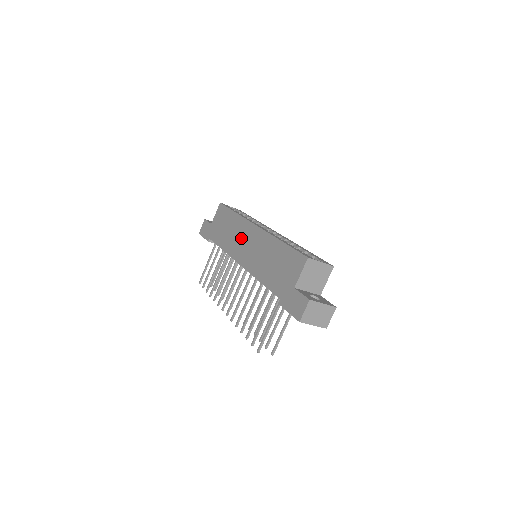
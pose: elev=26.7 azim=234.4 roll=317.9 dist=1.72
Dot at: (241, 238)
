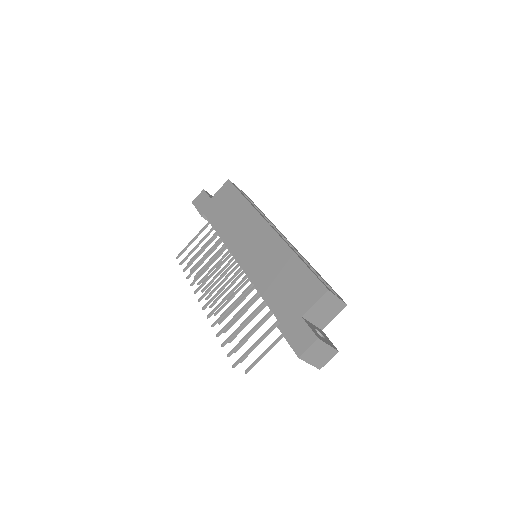
Dot at: (246, 231)
